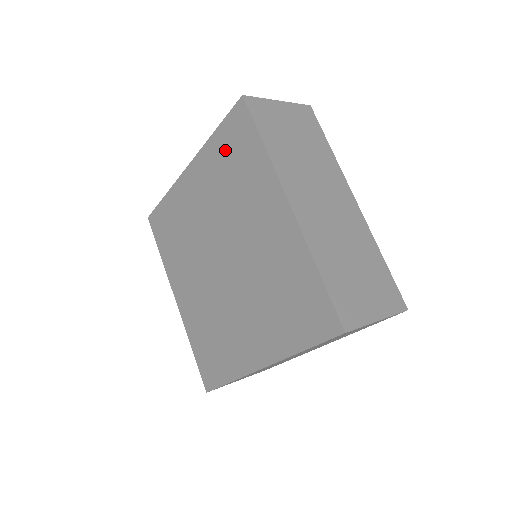
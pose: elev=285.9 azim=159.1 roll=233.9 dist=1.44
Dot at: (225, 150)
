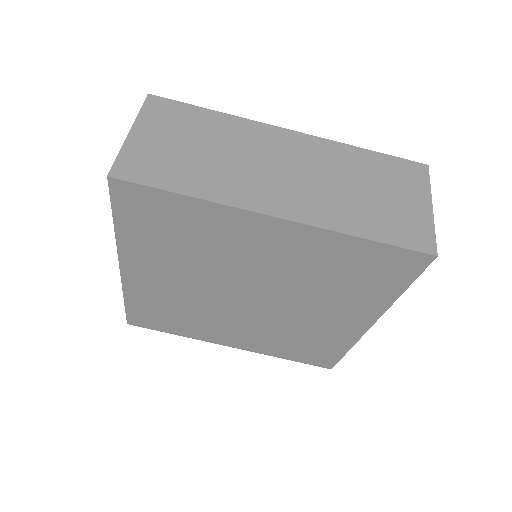
Dot at: (147, 230)
